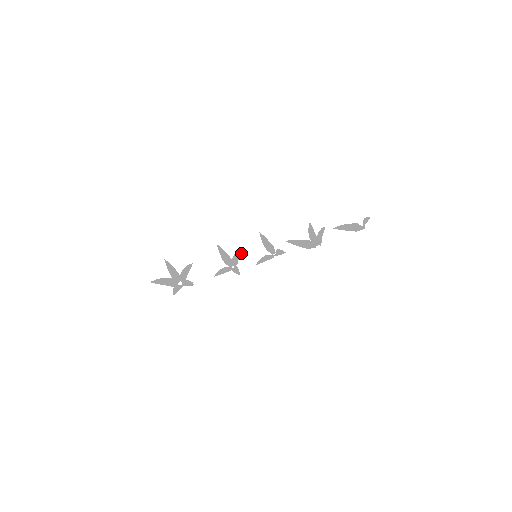
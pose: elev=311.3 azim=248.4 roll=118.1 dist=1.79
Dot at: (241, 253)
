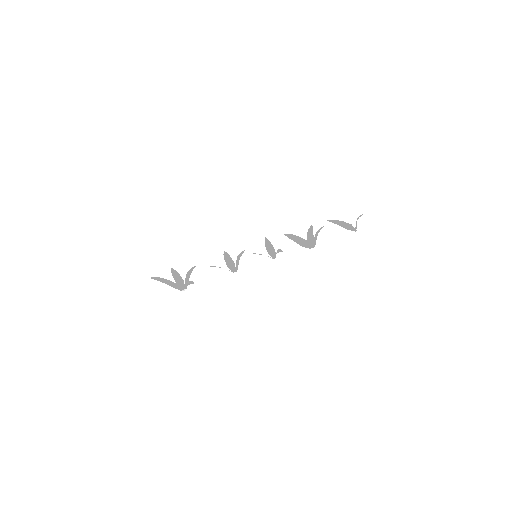
Dot at: occluded
